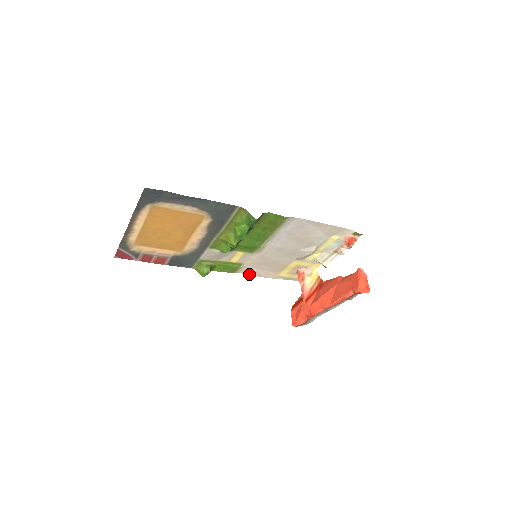
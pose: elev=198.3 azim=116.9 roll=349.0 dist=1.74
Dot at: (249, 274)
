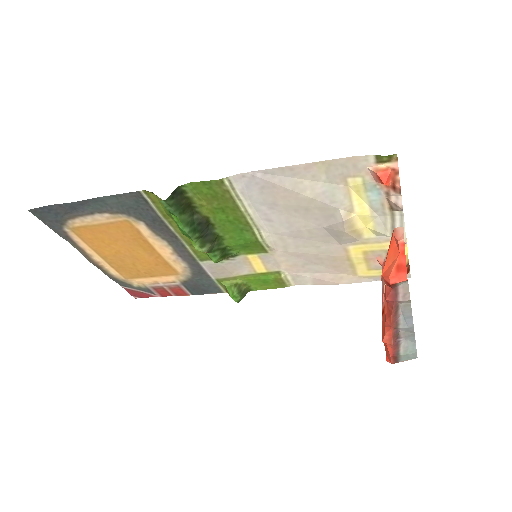
Dot at: (311, 284)
